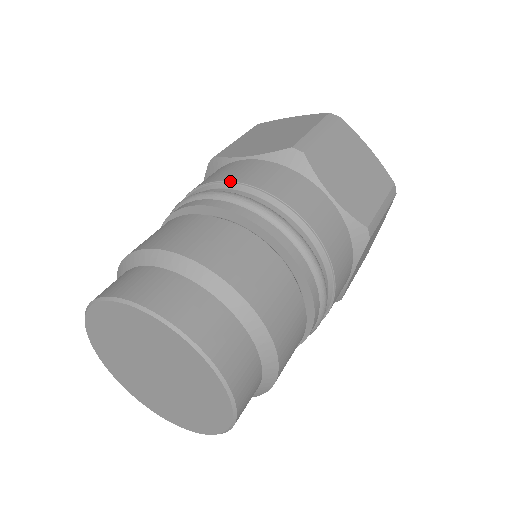
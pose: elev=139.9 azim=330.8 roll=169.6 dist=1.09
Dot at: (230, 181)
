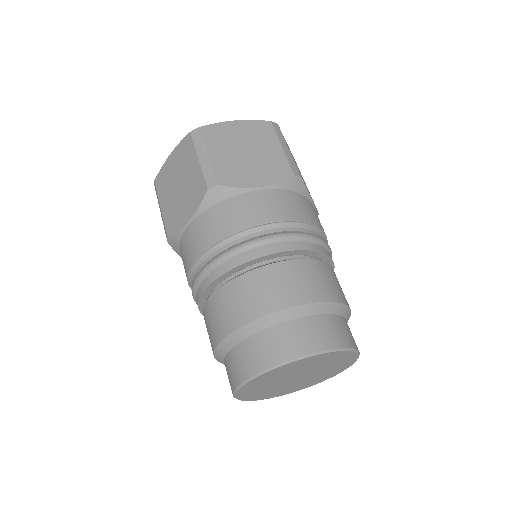
Dot at: (206, 250)
